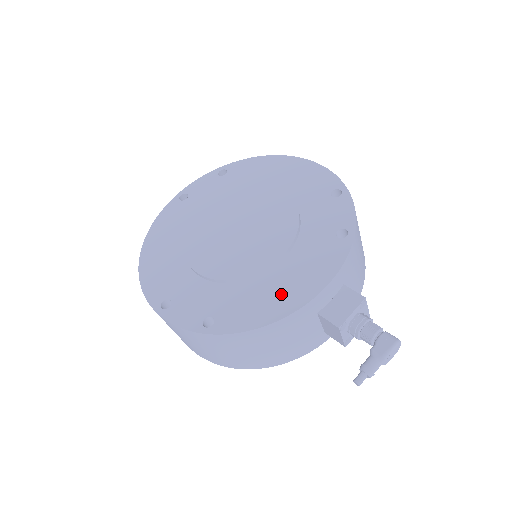
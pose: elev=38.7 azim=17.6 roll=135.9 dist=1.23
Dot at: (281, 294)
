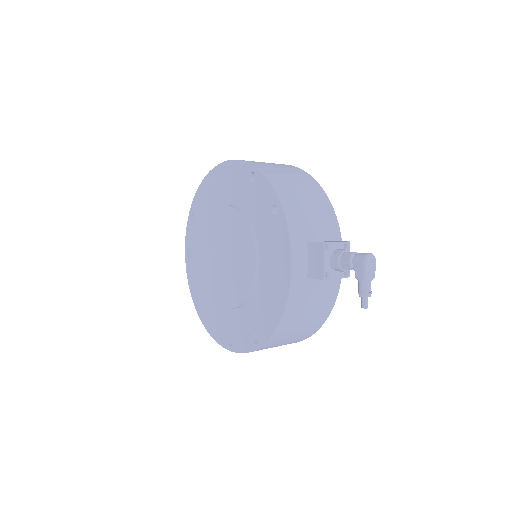
Dot at: (274, 288)
